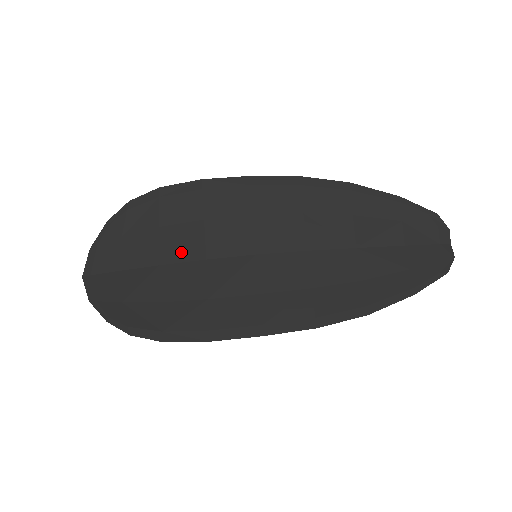
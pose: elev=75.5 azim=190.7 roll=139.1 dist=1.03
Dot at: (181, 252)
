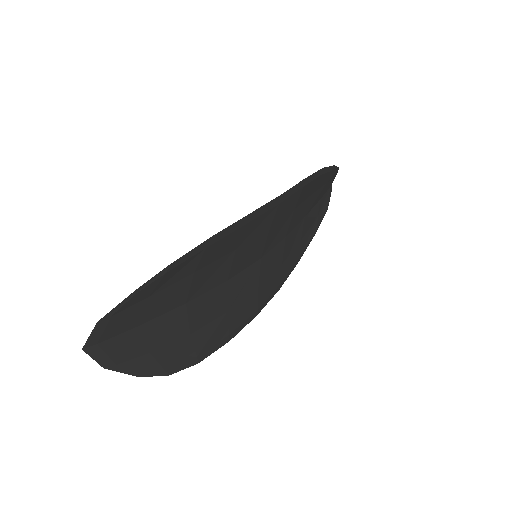
Dot at: (208, 284)
